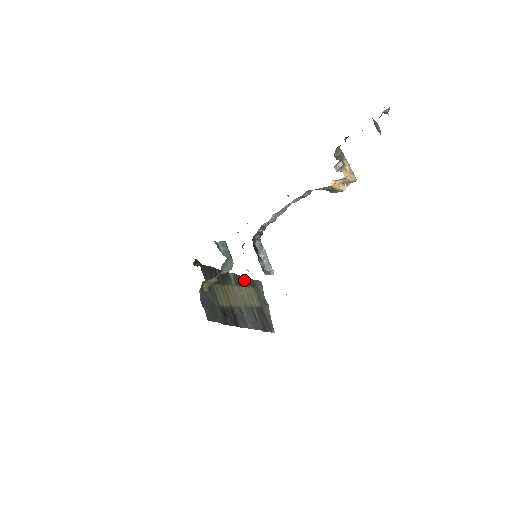
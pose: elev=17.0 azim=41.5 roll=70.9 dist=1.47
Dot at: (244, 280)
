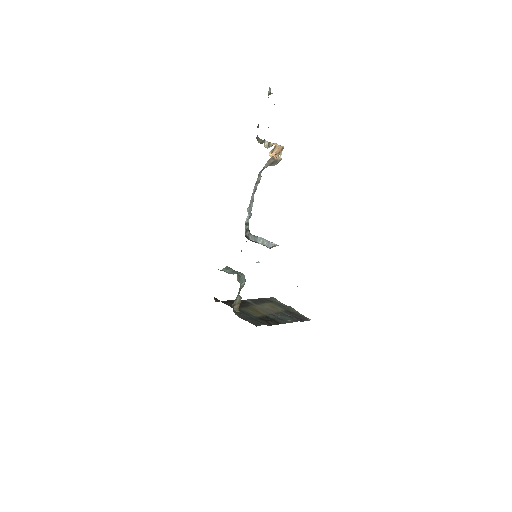
Dot at: (259, 300)
